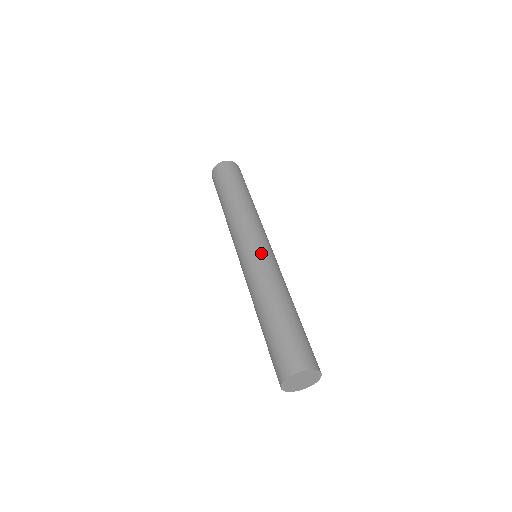
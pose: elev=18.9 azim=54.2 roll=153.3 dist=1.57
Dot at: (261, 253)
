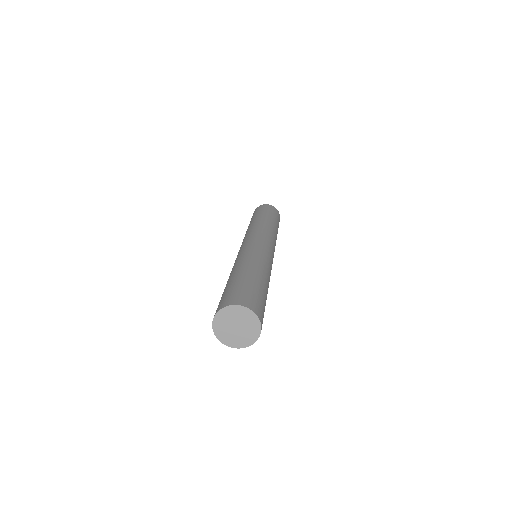
Dot at: (245, 246)
